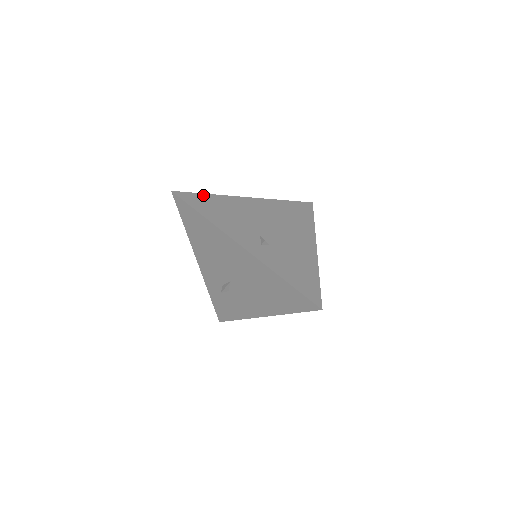
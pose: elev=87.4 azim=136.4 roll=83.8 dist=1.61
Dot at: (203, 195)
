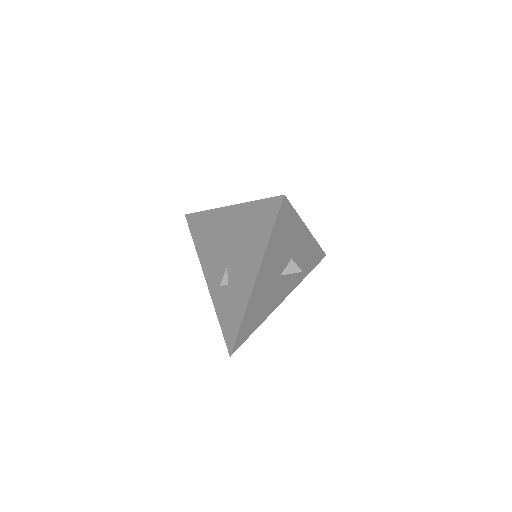
Dot at: occluded
